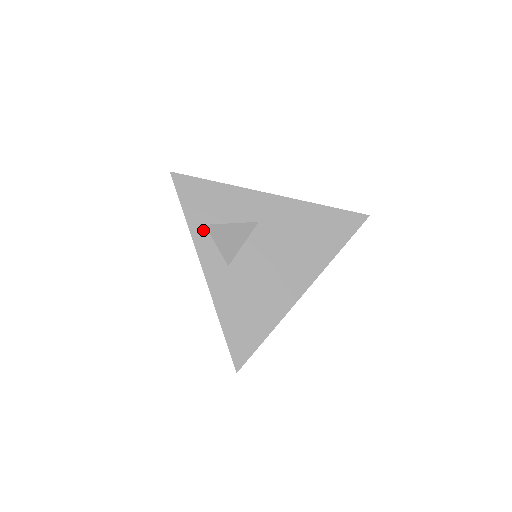
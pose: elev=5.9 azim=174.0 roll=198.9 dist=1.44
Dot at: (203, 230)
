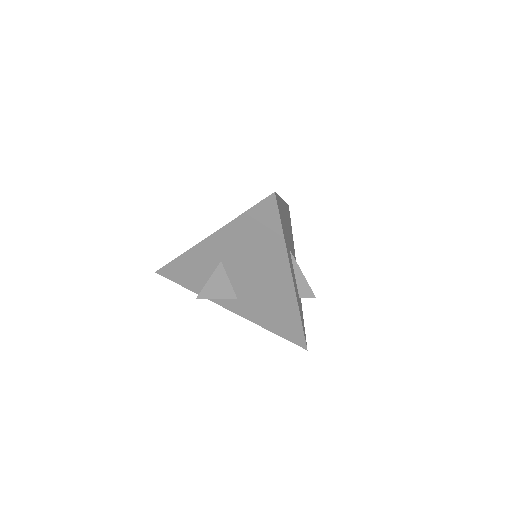
Dot at: occluded
